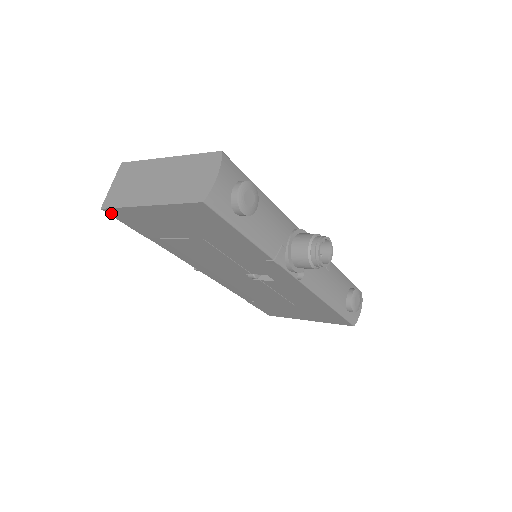
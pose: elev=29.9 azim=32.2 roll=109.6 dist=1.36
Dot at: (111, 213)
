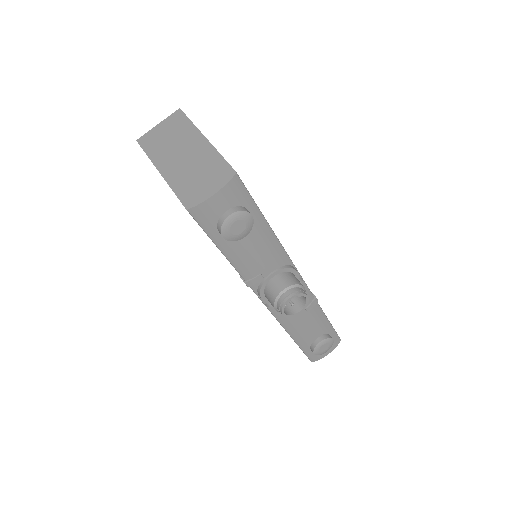
Dot at: occluded
